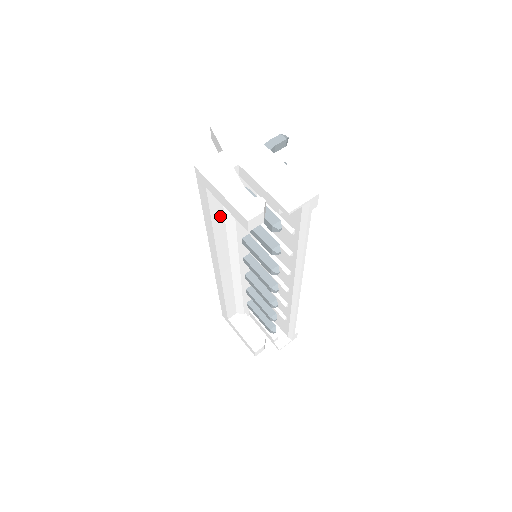
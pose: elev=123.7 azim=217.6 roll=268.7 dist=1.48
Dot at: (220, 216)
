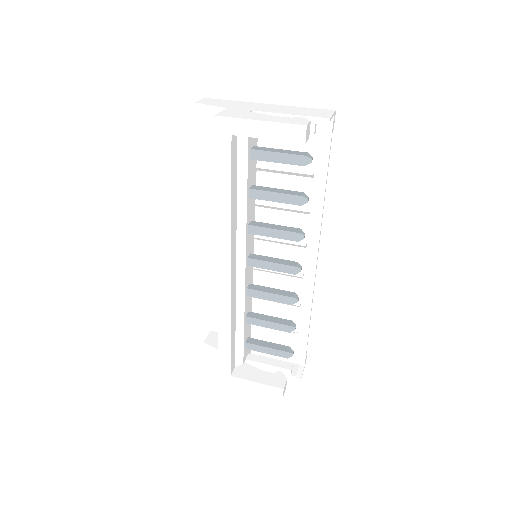
Dot at: (235, 187)
